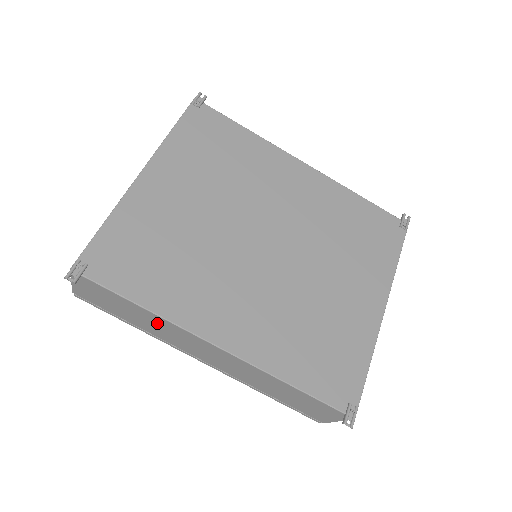
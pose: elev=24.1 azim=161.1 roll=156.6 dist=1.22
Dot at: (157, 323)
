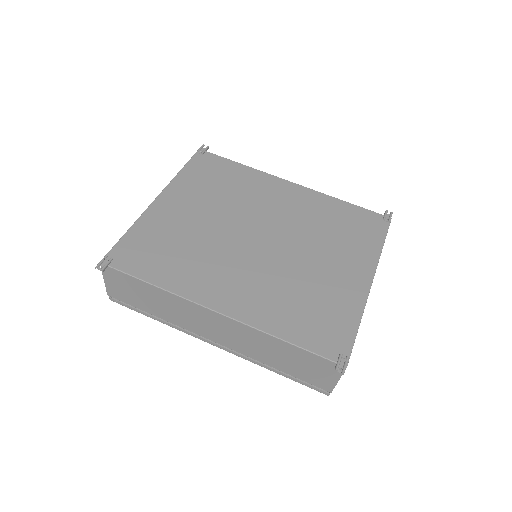
Dot at: (169, 303)
